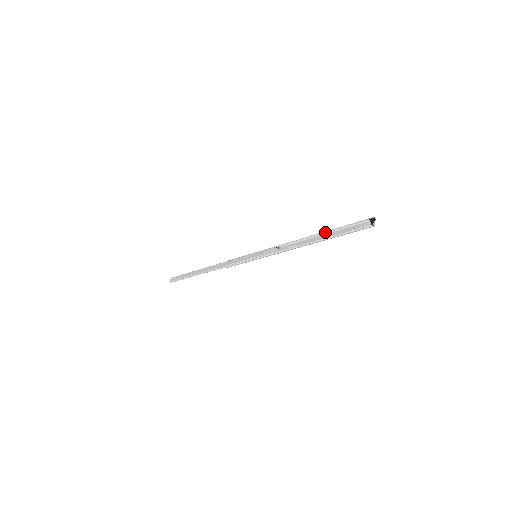
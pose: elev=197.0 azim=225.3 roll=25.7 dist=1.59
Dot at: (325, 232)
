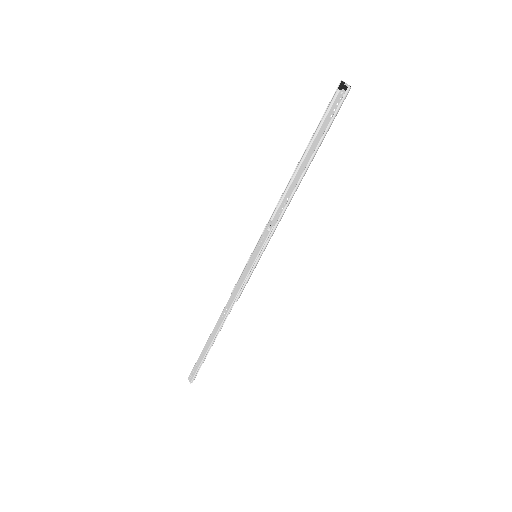
Dot at: (304, 153)
